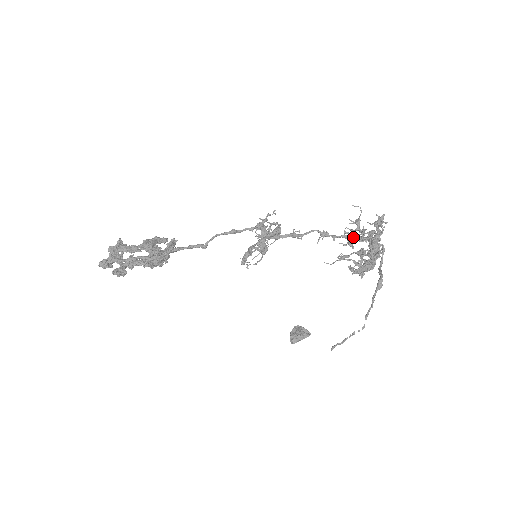
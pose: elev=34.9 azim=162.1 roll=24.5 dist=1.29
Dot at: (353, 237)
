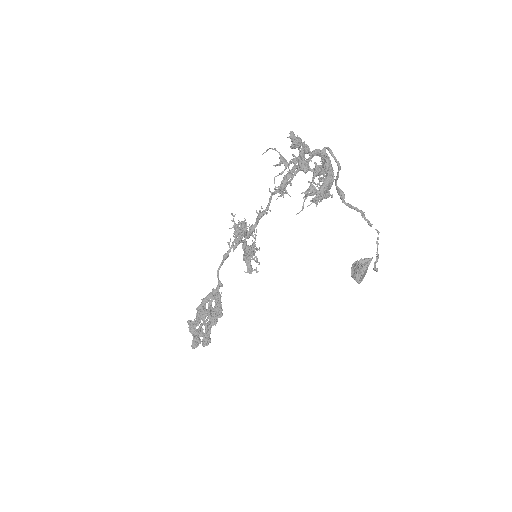
Dot at: (281, 183)
